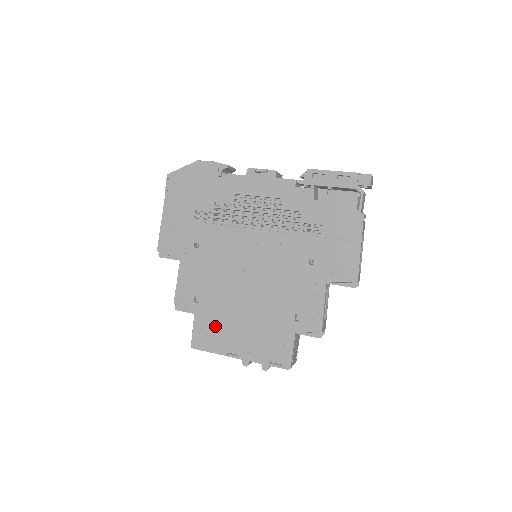
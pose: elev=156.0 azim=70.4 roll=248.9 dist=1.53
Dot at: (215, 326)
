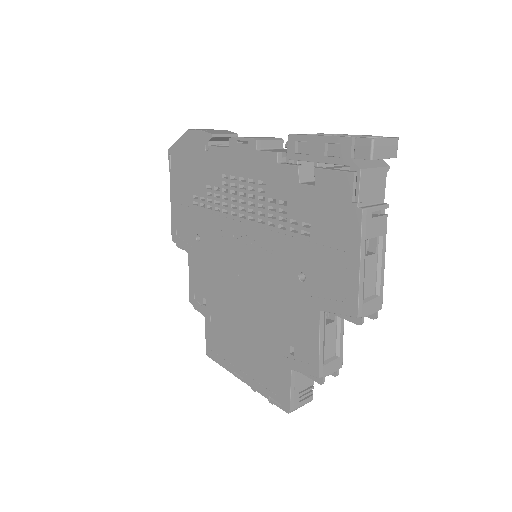
Dot at: (221, 337)
